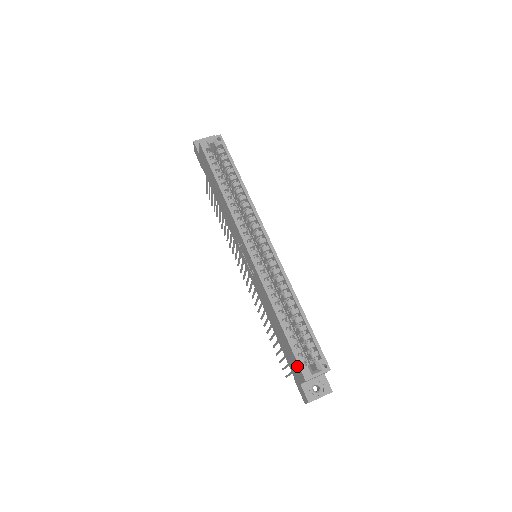
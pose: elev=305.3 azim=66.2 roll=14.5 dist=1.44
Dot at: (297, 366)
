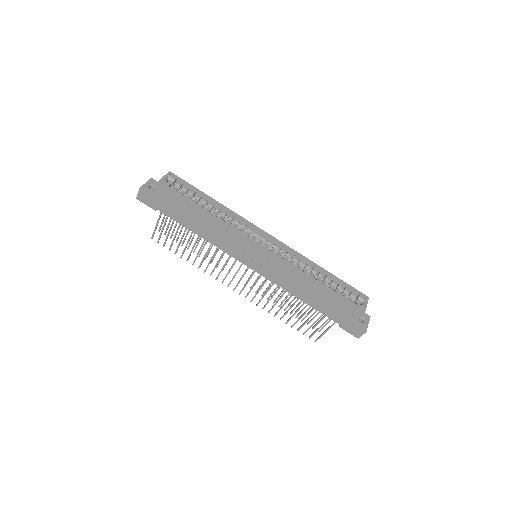
Dot at: (351, 308)
